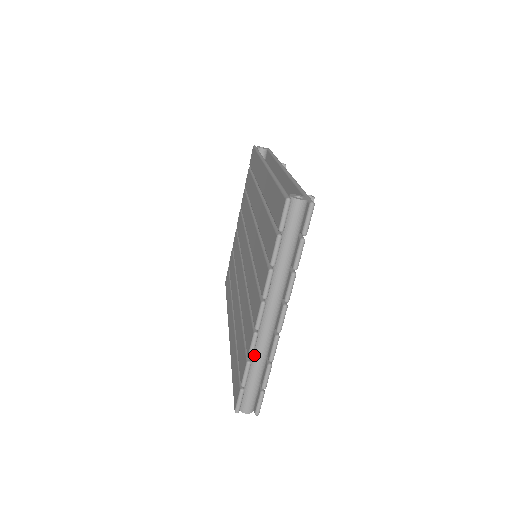
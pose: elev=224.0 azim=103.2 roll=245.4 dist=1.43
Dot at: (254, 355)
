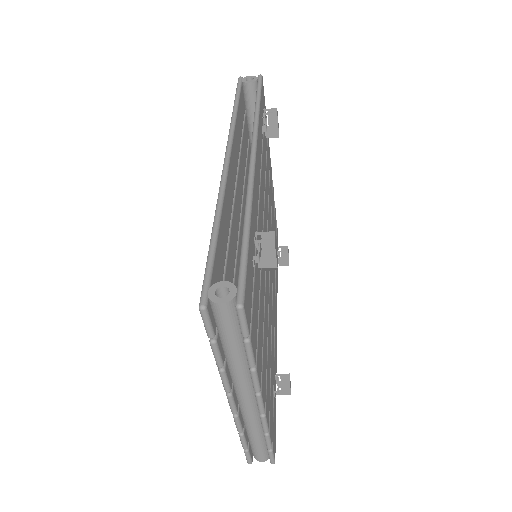
Dot at: (245, 426)
